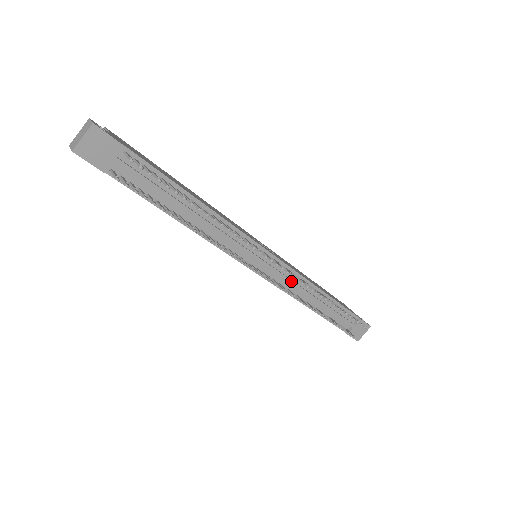
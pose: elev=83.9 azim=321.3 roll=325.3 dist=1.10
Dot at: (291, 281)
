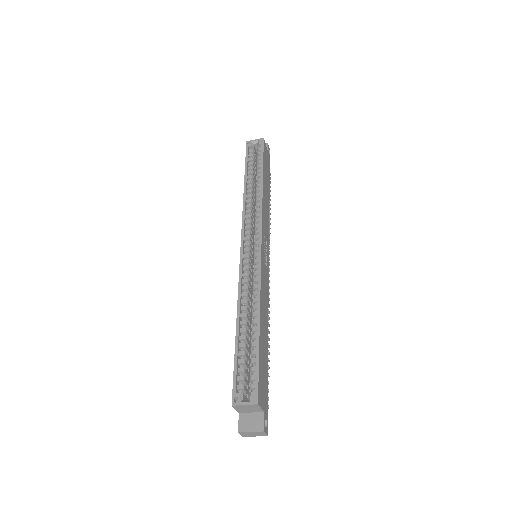
Dot at: occluded
